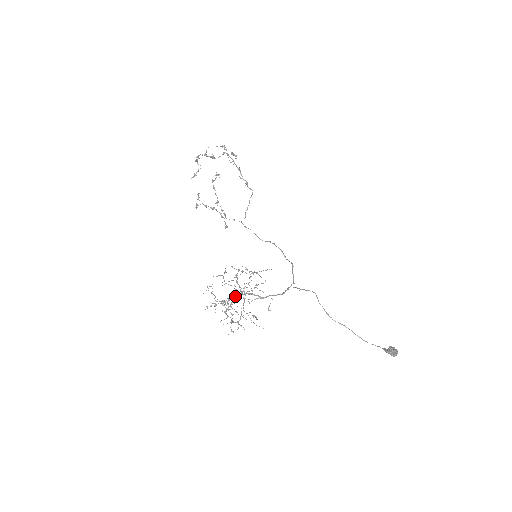
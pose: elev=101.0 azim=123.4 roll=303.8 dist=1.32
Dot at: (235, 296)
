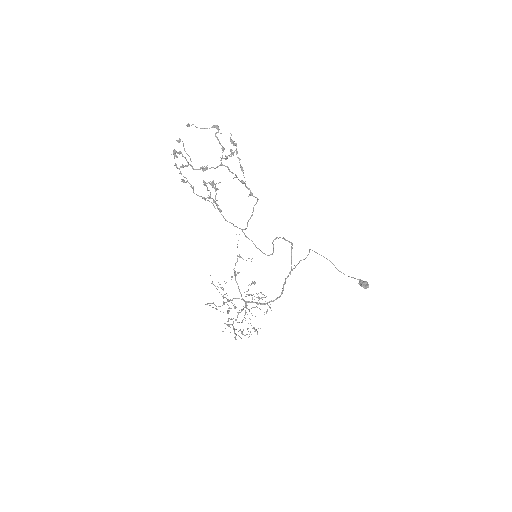
Dot at: occluded
